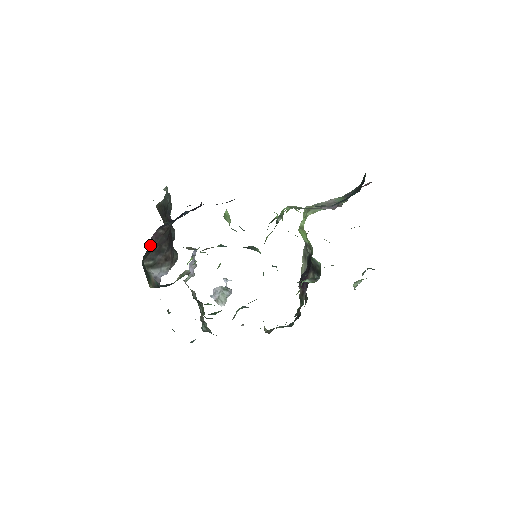
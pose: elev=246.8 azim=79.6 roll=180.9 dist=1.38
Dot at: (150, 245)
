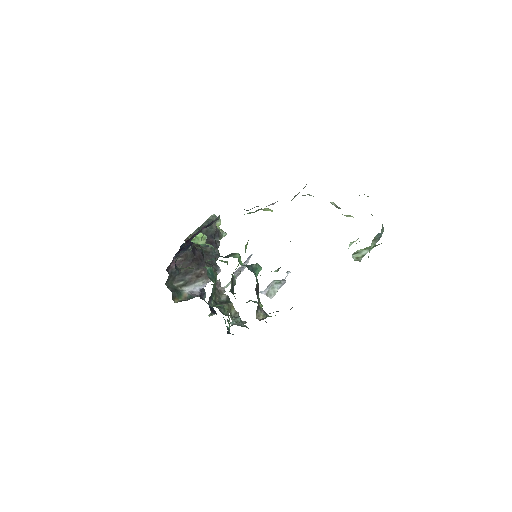
Dot at: (172, 272)
